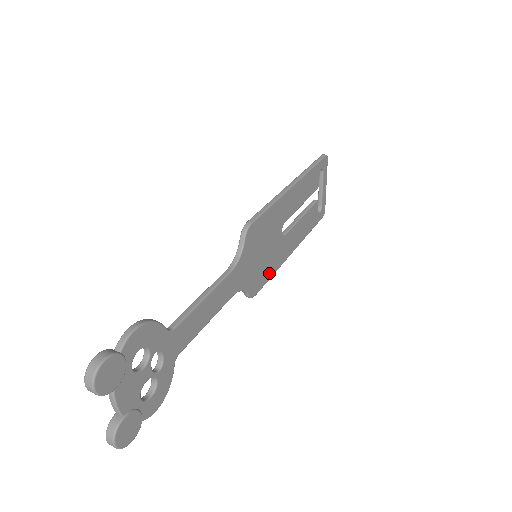
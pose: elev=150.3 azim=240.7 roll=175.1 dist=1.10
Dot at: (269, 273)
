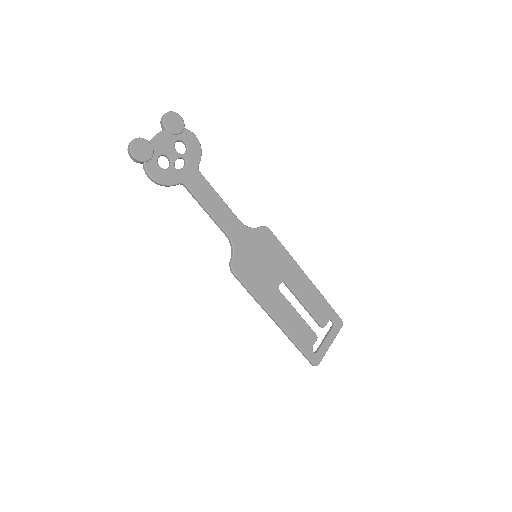
Dot at: (252, 286)
